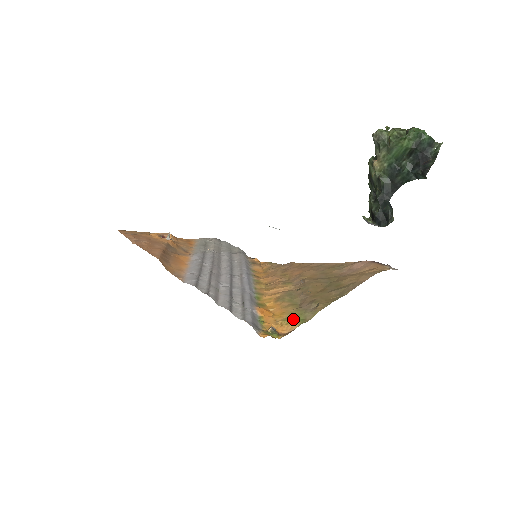
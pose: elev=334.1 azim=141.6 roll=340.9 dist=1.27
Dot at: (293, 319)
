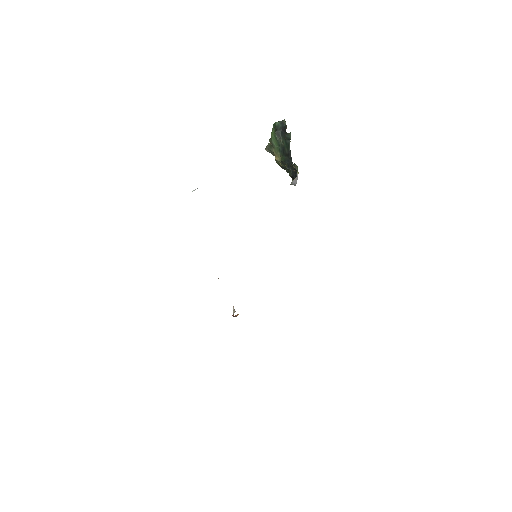
Dot at: occluded
